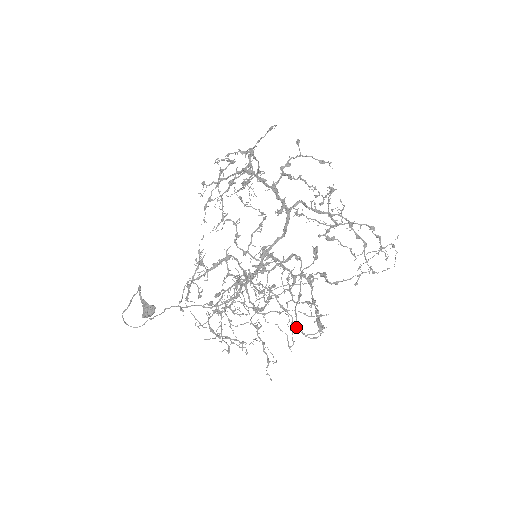
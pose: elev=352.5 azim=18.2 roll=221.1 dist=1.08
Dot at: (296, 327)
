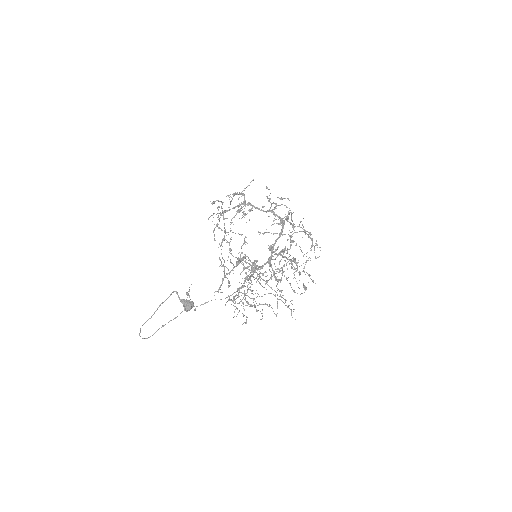
Dot at: (294, 291)
